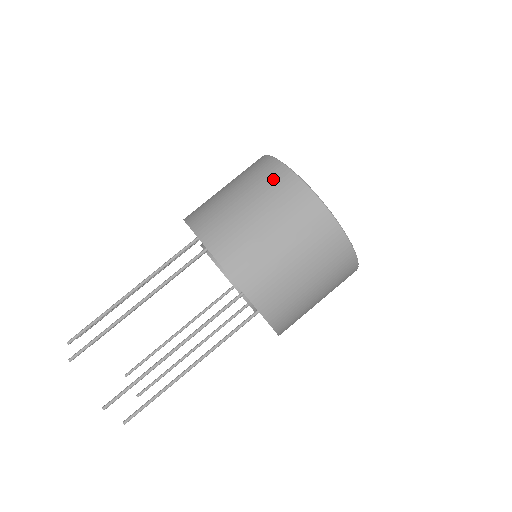
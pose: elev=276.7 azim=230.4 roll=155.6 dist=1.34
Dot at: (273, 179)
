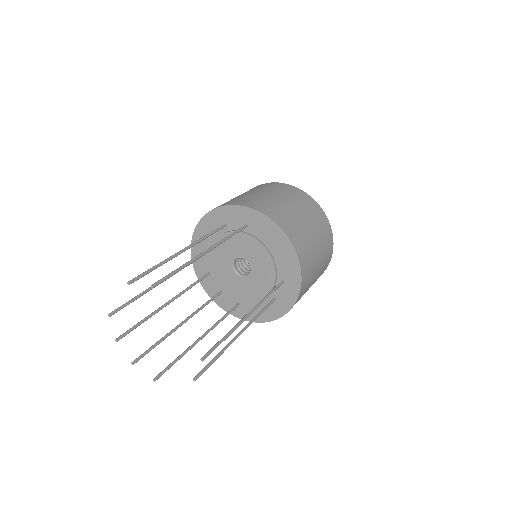
Dot at: occluded
